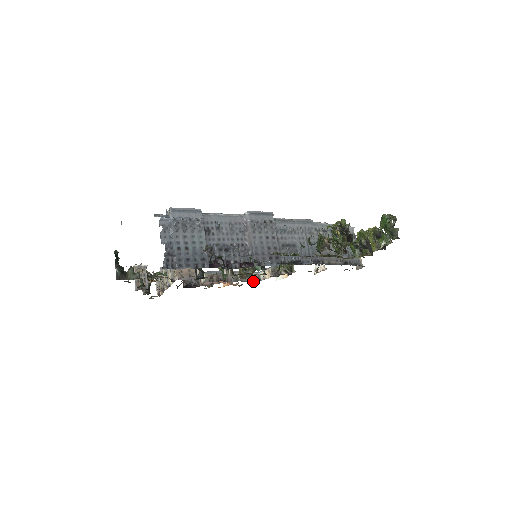
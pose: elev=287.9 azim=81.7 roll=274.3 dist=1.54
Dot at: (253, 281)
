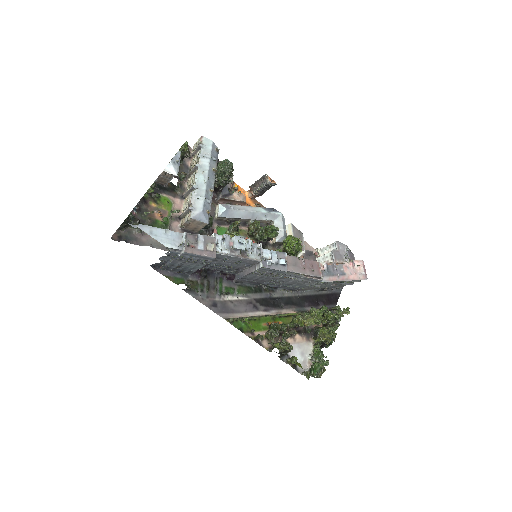
Dot at: (263, 223)
